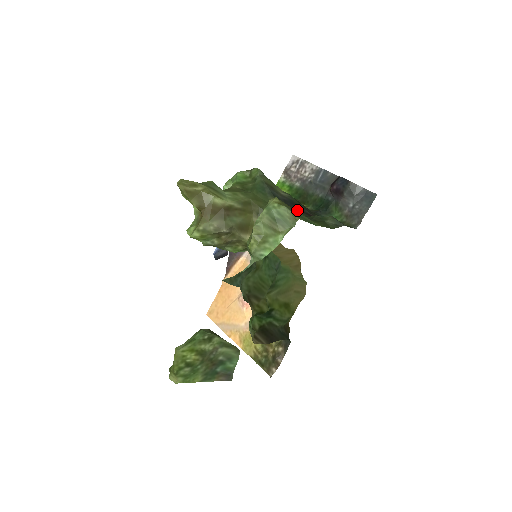
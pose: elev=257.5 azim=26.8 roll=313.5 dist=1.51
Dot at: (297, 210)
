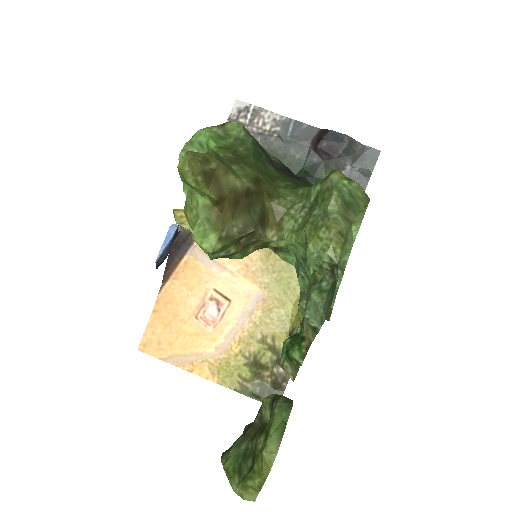
Dot at: occluded
